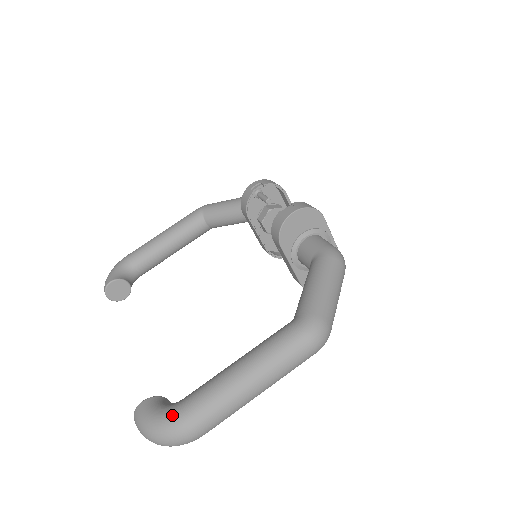
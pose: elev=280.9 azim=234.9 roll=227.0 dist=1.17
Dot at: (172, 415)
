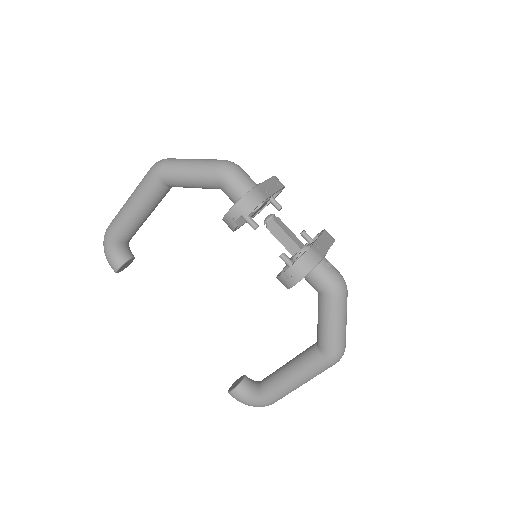
Dot at: (259, 404)
